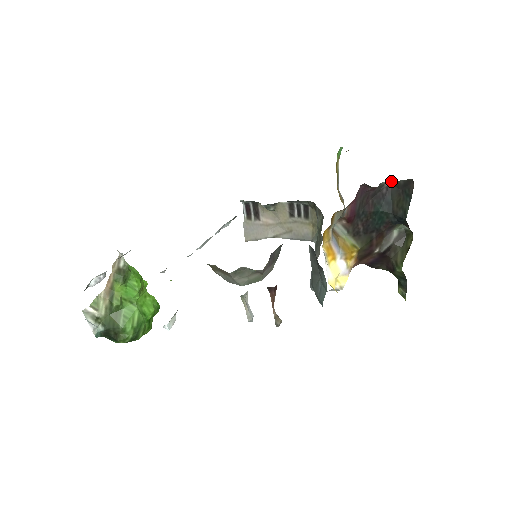
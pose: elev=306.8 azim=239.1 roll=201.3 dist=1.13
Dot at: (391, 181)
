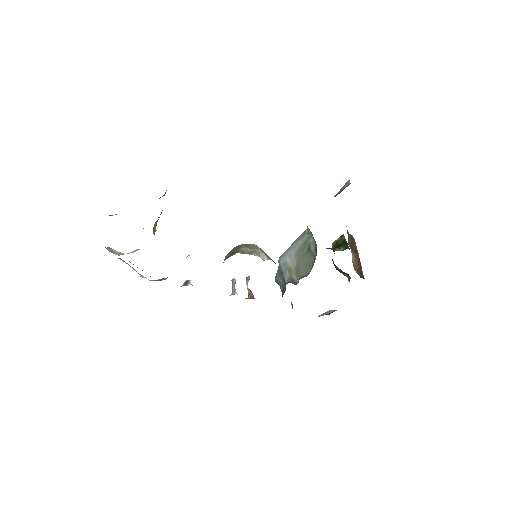
Dot at: occluded
